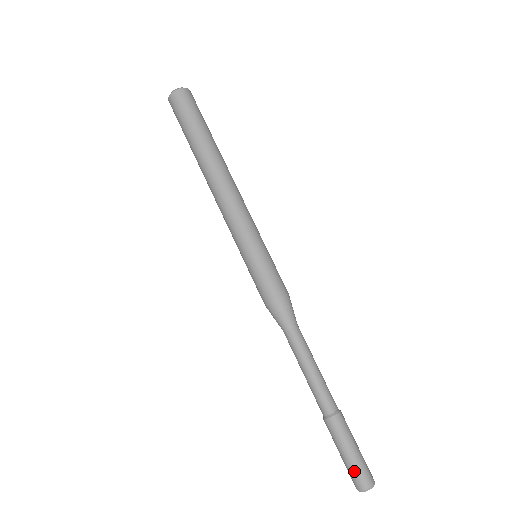
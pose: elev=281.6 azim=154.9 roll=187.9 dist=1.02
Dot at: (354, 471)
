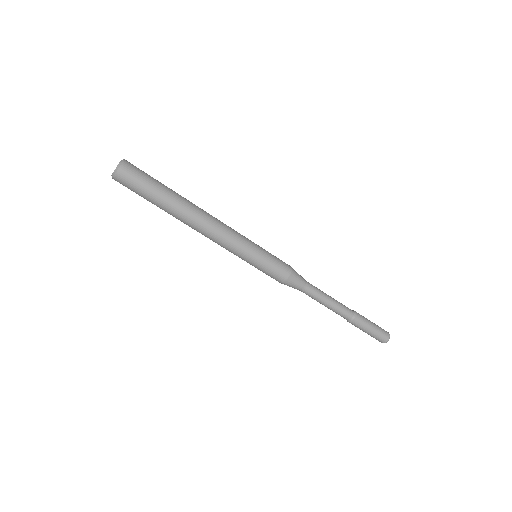
Dot at: occluded
